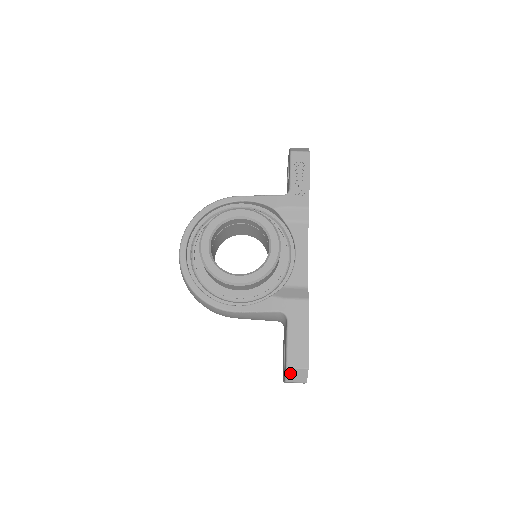
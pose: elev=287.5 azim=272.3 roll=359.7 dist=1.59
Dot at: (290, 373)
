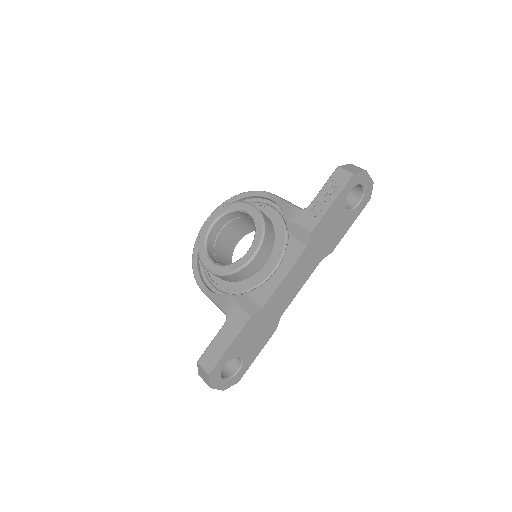
Dot at: (199, 368)
